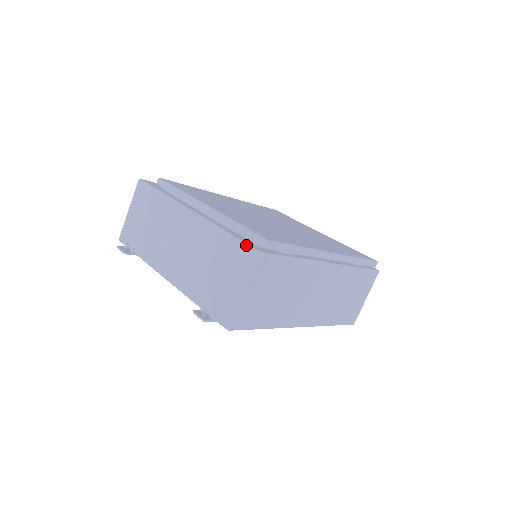
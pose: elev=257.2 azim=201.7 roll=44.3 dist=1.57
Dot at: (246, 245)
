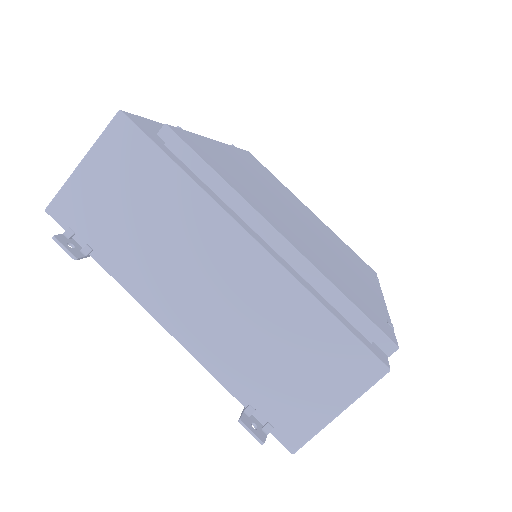
Dot at: (366, 349)
